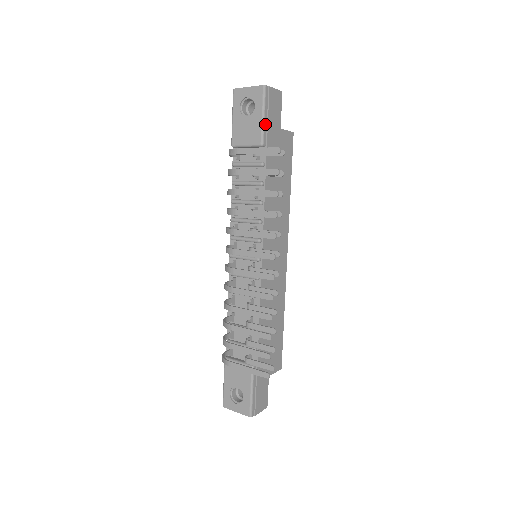
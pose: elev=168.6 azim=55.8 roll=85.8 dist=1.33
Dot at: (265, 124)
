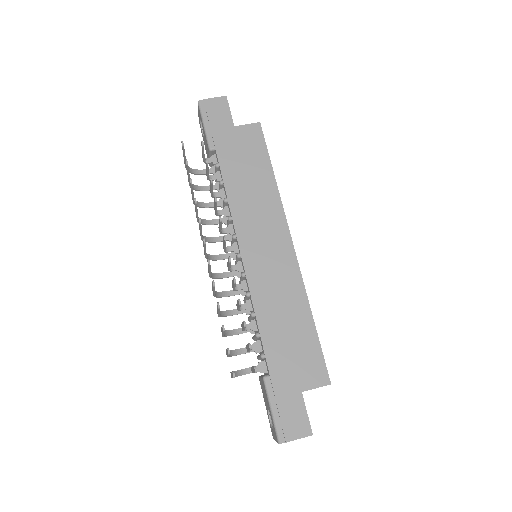
Dot at: (208, 131)
